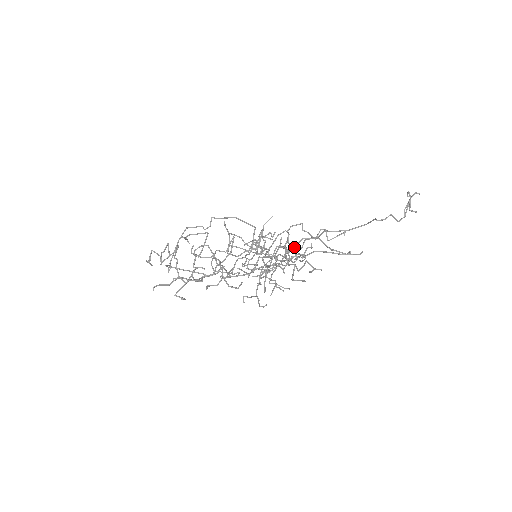
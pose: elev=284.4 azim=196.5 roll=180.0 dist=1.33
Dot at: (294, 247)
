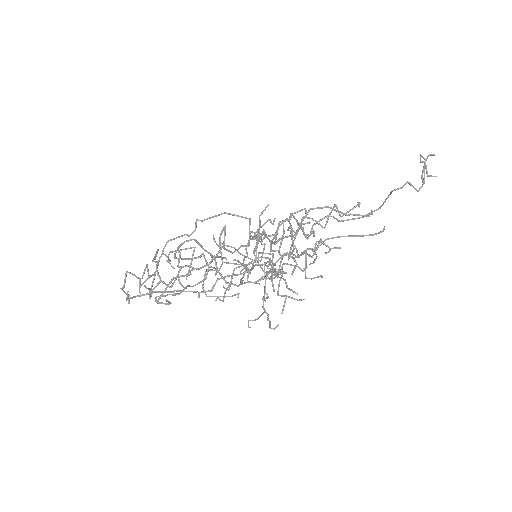
Dot at: (301, 222)
